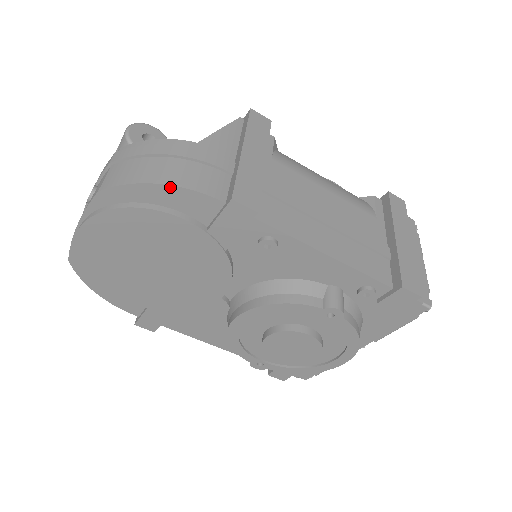
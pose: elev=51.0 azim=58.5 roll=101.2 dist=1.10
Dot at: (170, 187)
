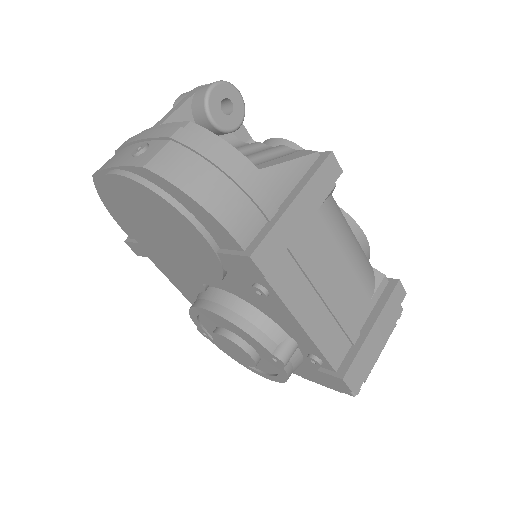
Dot at: (206, 211)
